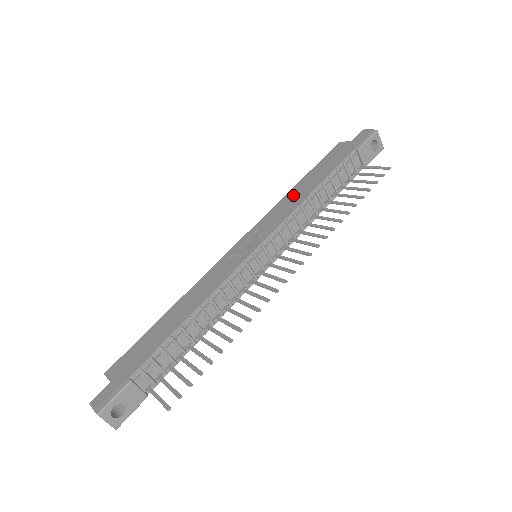
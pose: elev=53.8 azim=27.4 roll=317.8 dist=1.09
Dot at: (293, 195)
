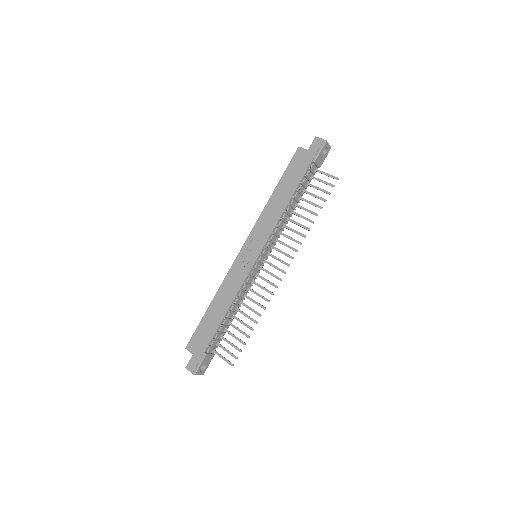
Dot at: (273, 206)
